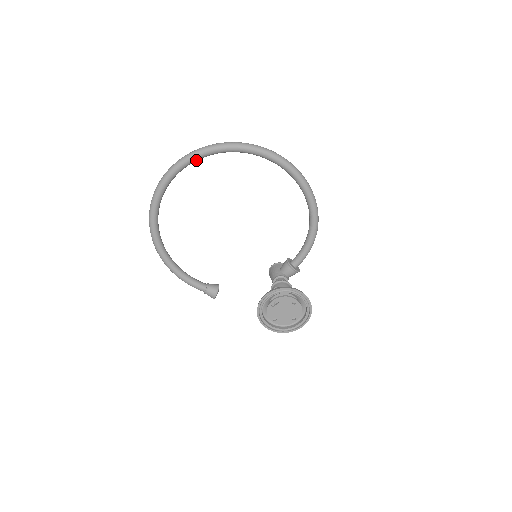
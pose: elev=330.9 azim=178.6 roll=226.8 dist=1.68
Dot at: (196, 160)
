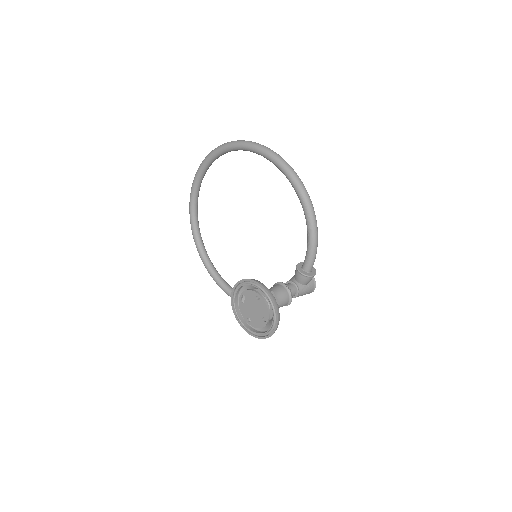
Dot at: (205, 168)
